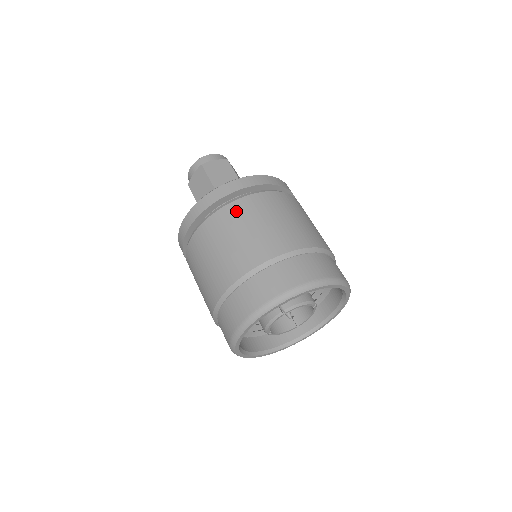
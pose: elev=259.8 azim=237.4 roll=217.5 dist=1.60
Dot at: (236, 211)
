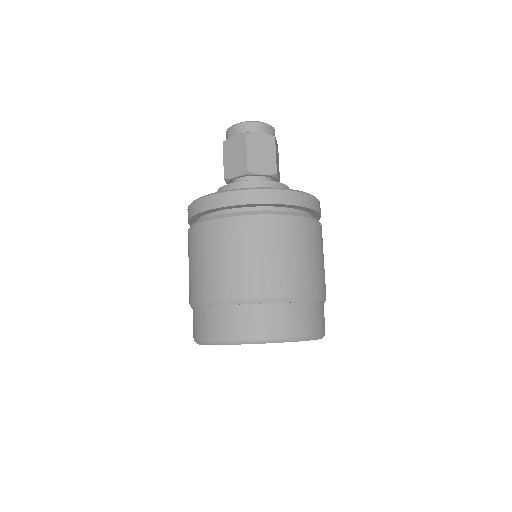
Dot at: (257, 228)
